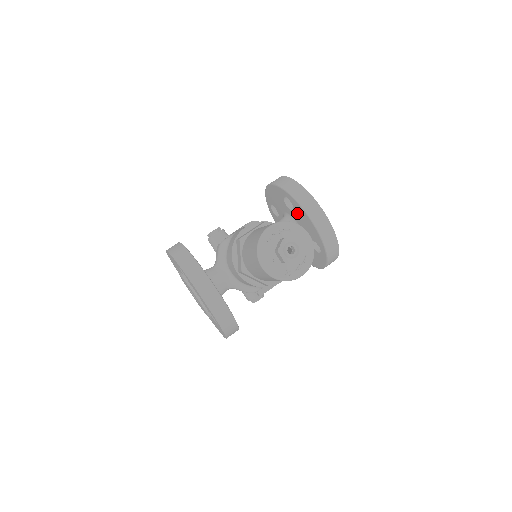
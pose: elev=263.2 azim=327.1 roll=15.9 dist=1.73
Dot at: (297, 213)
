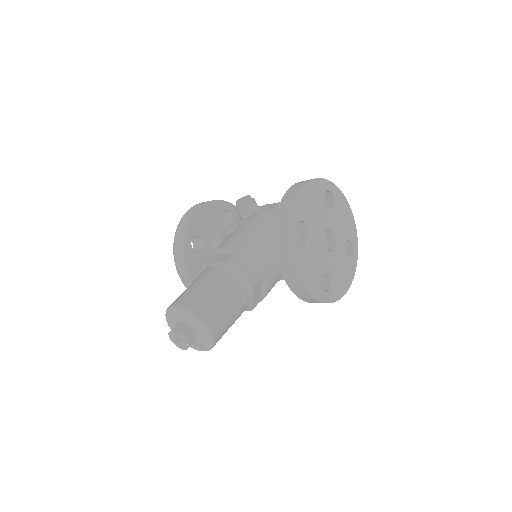
Dot at: occluded
